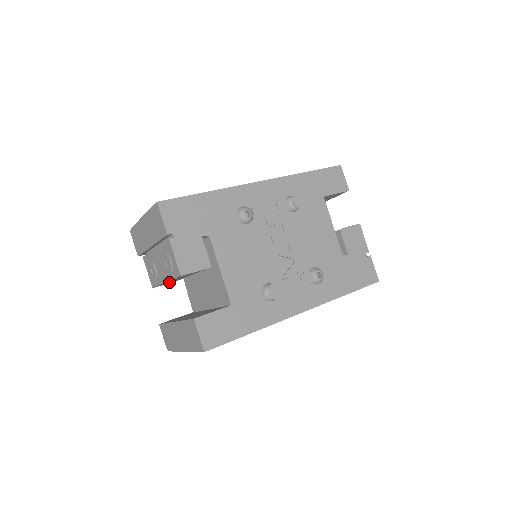
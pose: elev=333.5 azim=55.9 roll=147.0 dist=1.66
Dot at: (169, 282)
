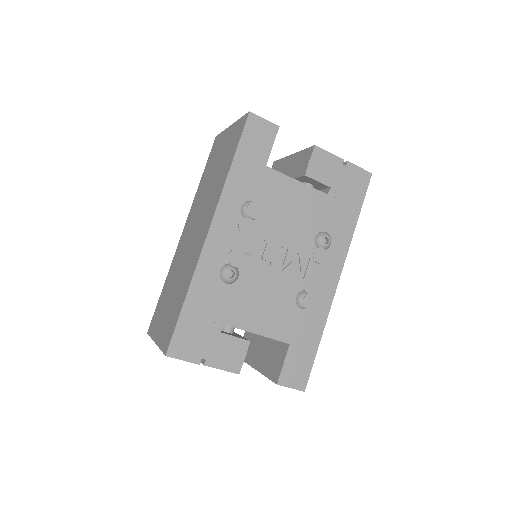
Dot at: occluded
